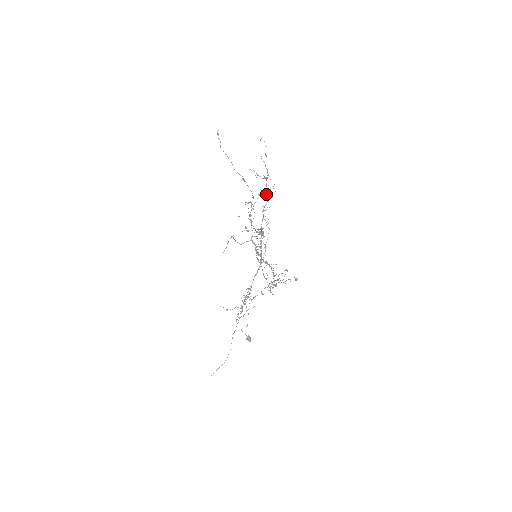
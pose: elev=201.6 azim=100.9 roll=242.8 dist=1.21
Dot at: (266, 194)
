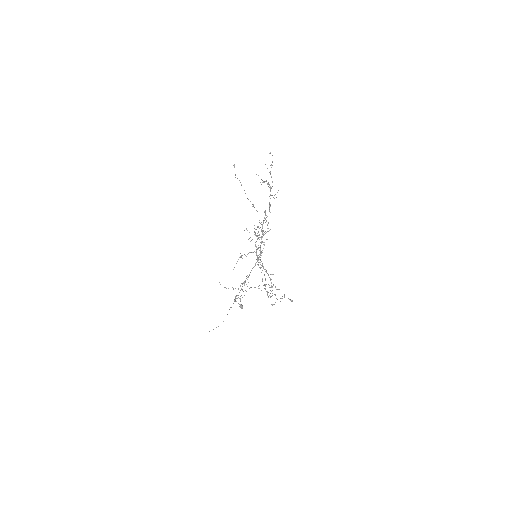
Dot at: occluded
